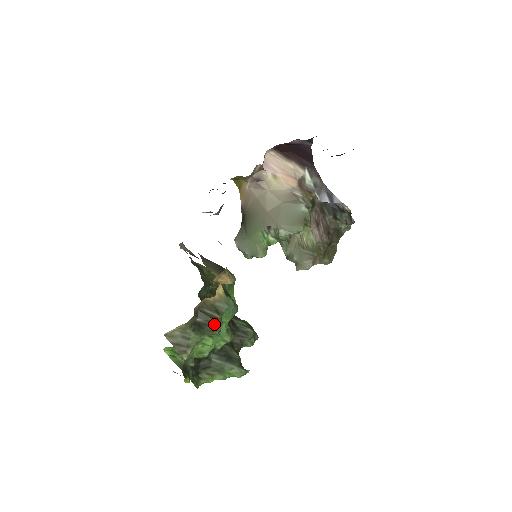
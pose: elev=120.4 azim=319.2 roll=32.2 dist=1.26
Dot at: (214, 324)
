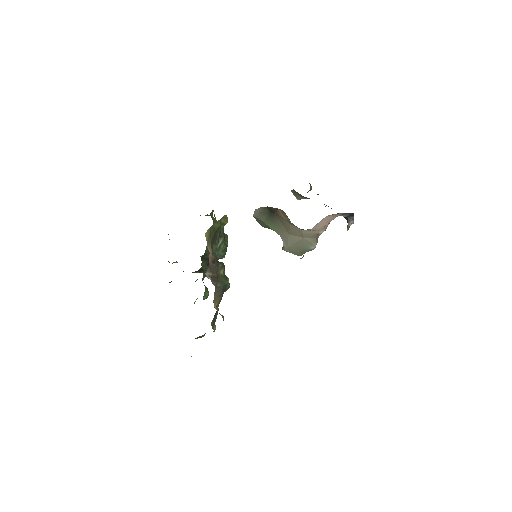
Dot at: occluded
